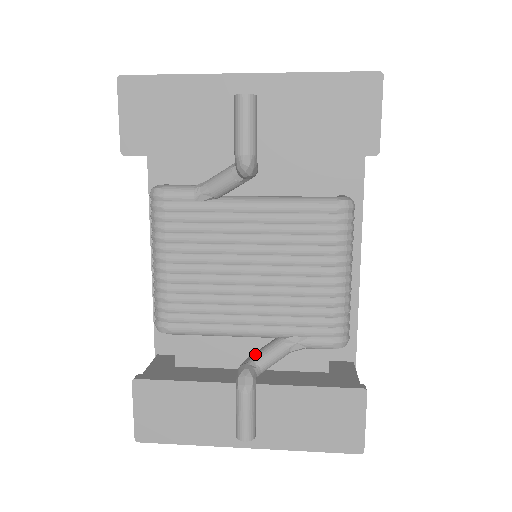
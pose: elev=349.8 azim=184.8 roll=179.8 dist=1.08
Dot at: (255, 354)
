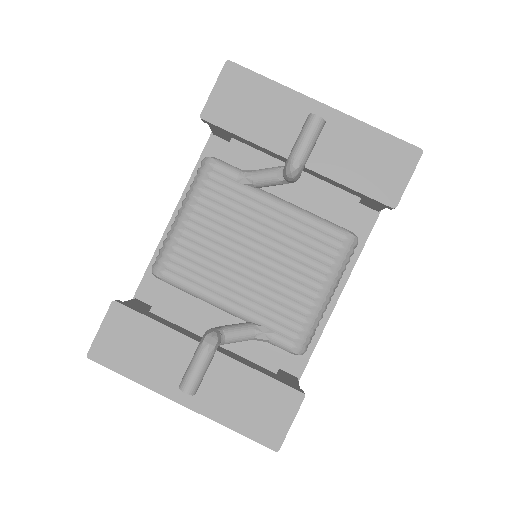
Dot at: (226, 326)
